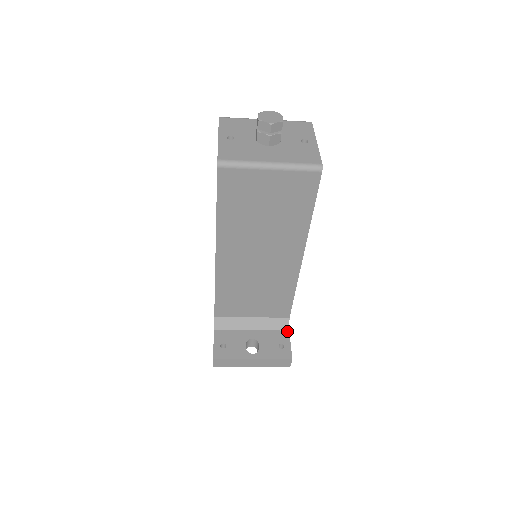
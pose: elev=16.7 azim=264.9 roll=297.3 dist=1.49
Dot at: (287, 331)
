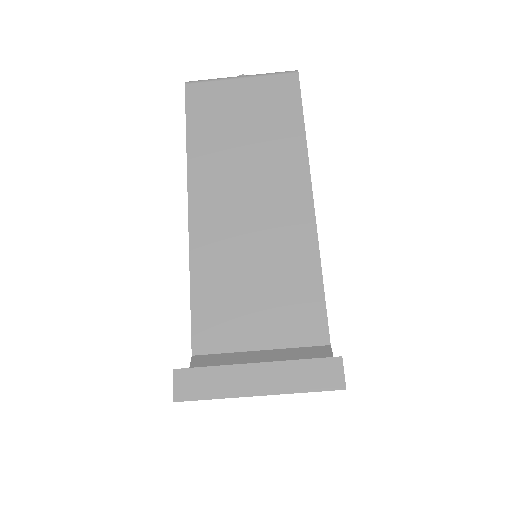
Dot at: occluded
